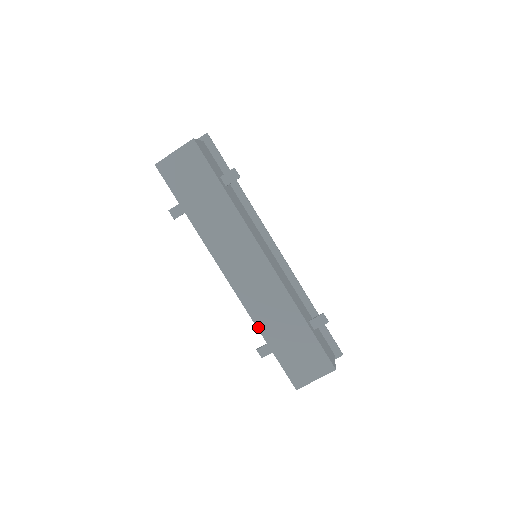
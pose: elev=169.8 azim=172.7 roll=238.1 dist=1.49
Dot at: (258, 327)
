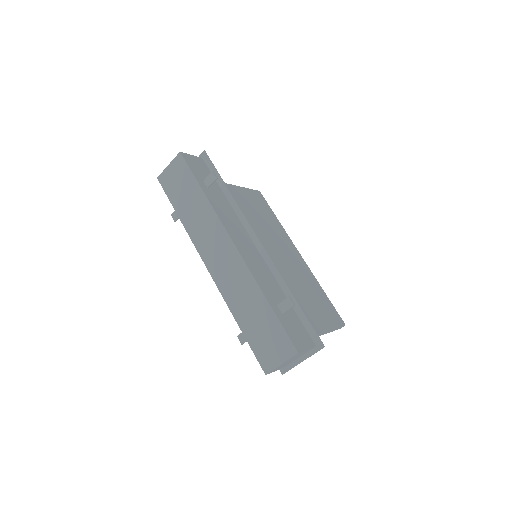
Dot at: (231, 310)
